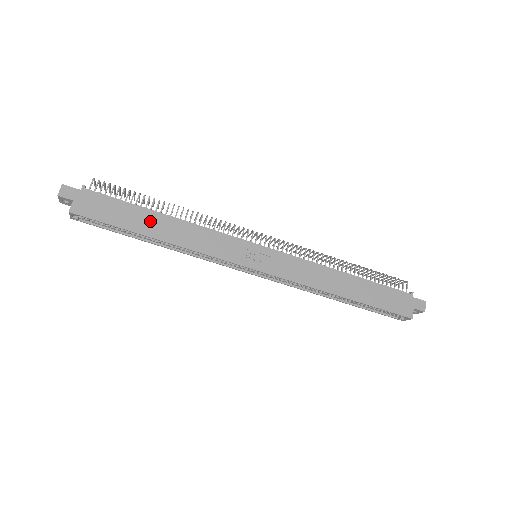
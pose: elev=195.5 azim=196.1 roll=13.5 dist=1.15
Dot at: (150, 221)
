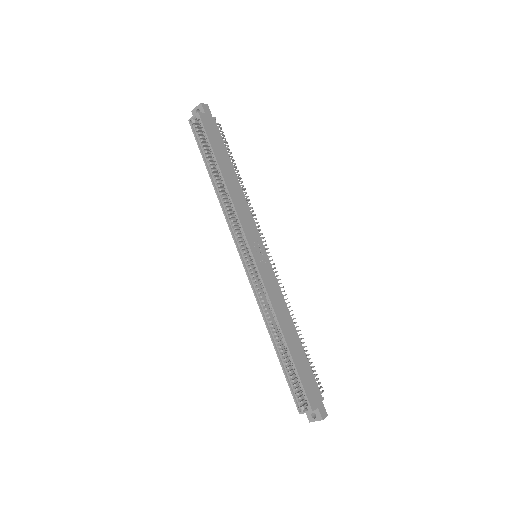
Dot at: (228, 167)
